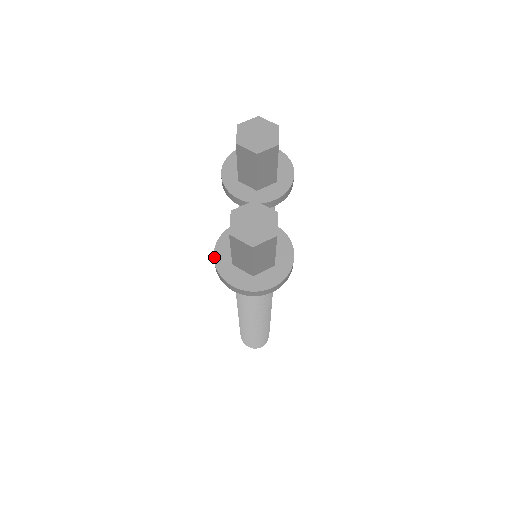
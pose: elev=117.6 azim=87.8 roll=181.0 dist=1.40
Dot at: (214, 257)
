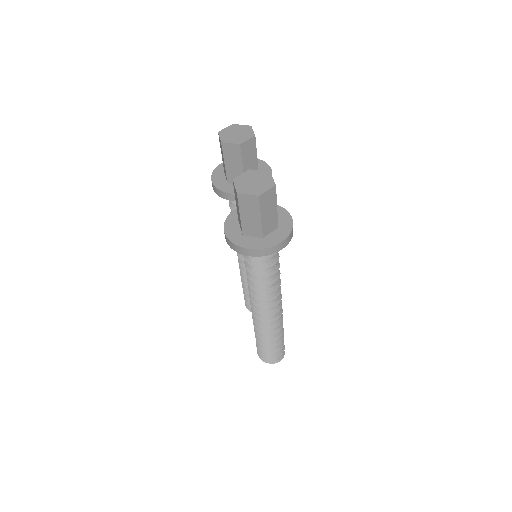
Dot at: (225, 234)
